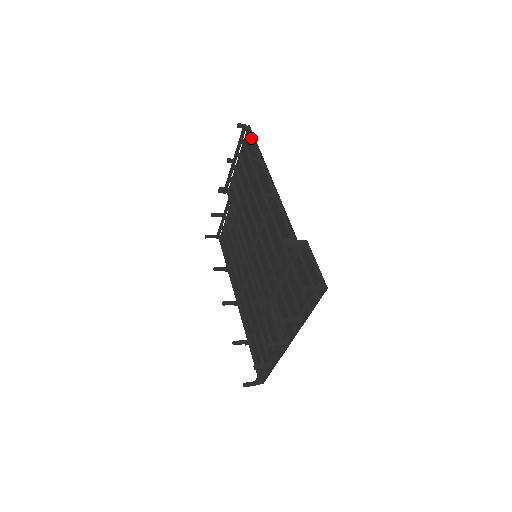
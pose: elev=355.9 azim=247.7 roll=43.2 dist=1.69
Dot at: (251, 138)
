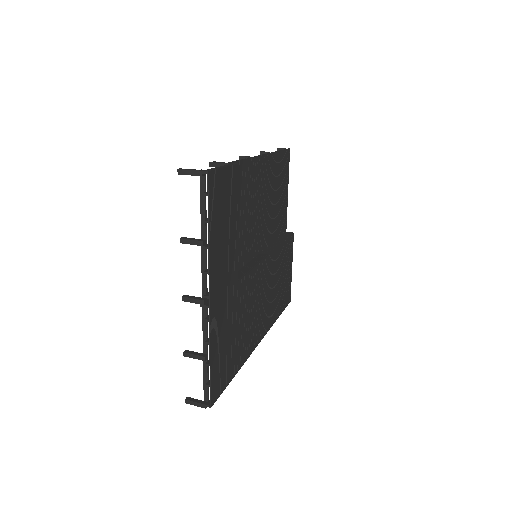
Dot at: occluded
